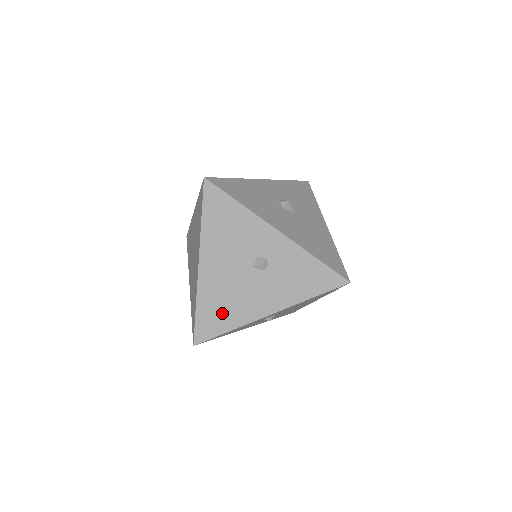
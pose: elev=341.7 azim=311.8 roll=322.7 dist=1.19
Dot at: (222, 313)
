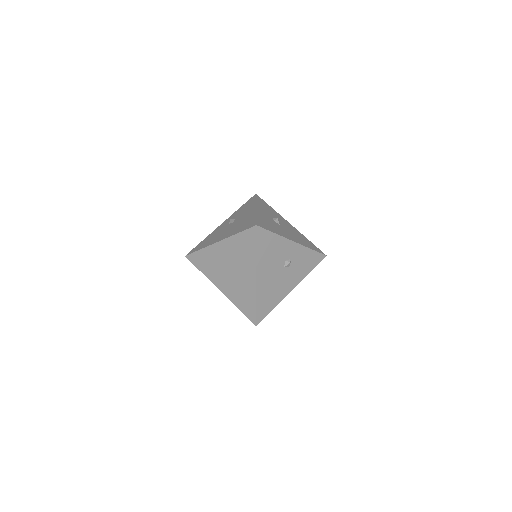
Dot at: (270, 300)
